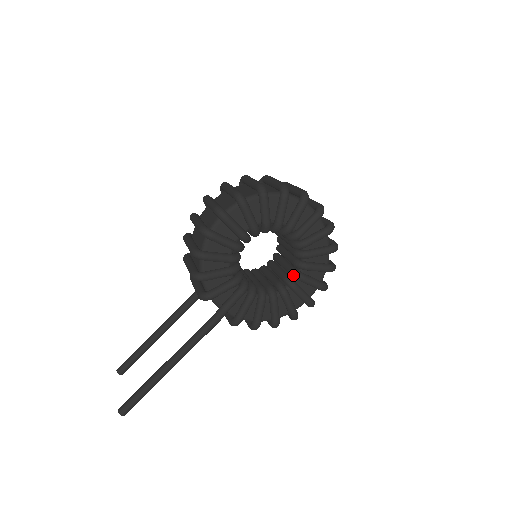
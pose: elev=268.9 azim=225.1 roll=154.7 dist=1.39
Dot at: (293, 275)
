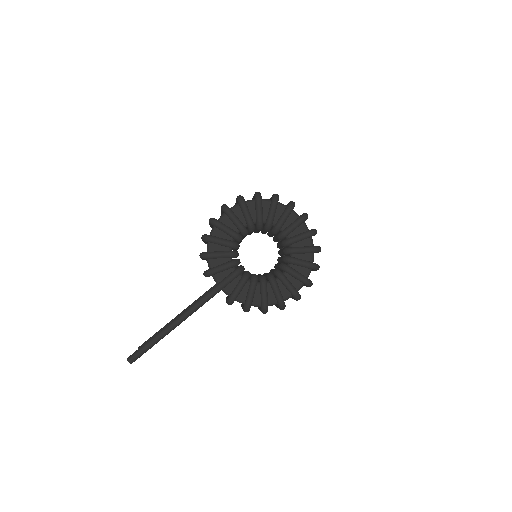
Dot at: (281, 267)
